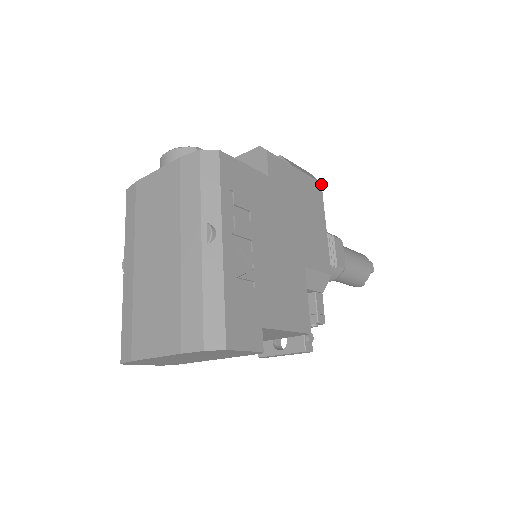
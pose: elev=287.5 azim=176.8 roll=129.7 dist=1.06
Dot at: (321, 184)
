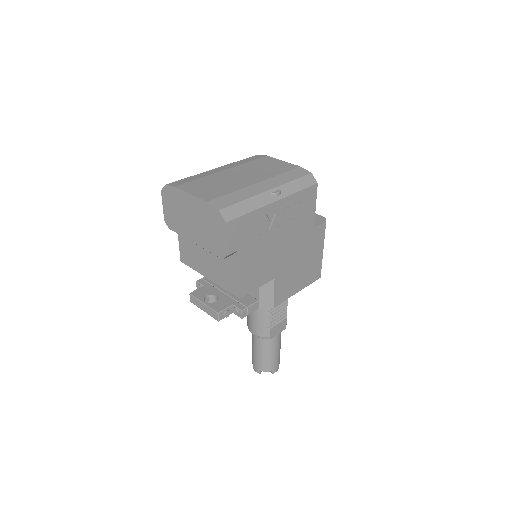
Dot at: occluded
